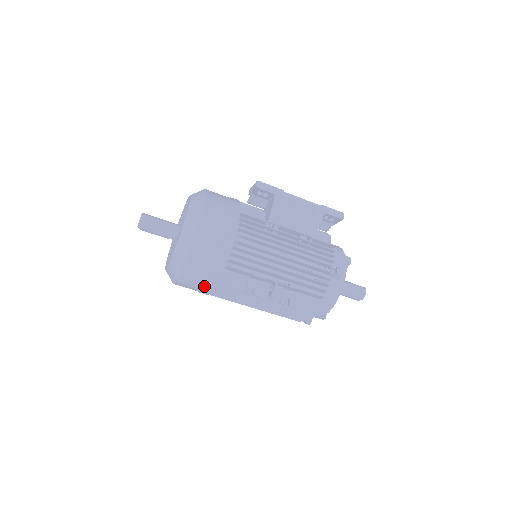
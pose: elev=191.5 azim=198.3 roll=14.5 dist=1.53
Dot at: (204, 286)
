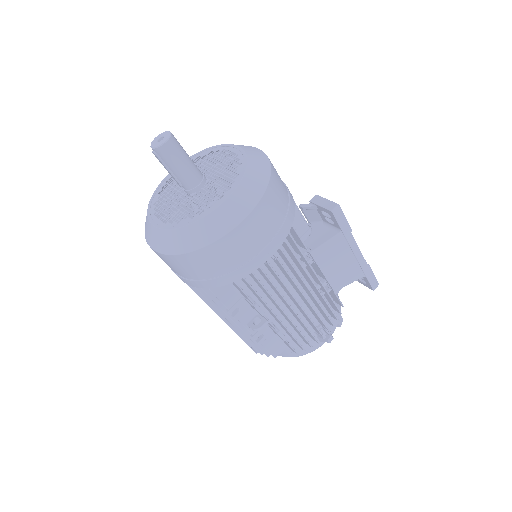
Dot at: (187, 277)
